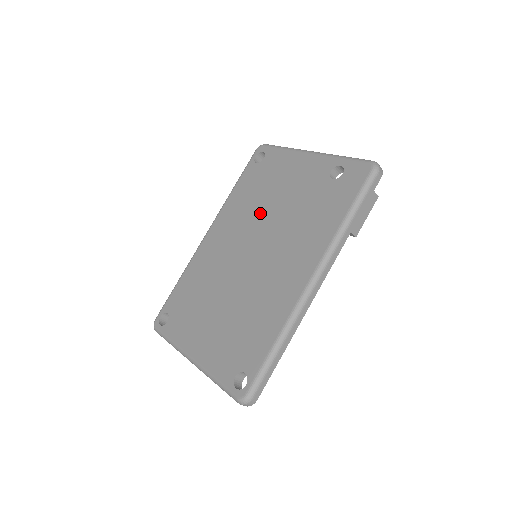
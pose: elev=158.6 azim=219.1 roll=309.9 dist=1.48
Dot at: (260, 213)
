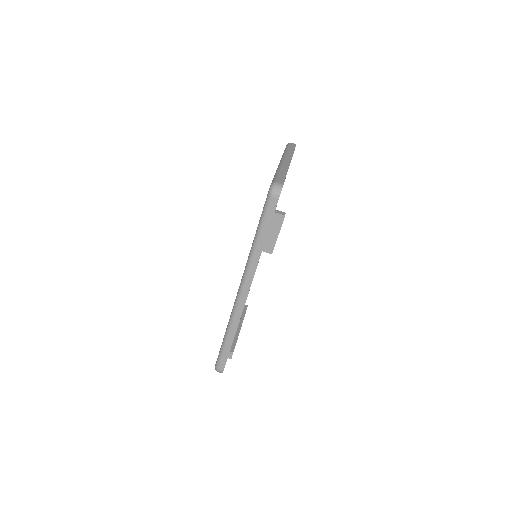
Dot at: occluded
